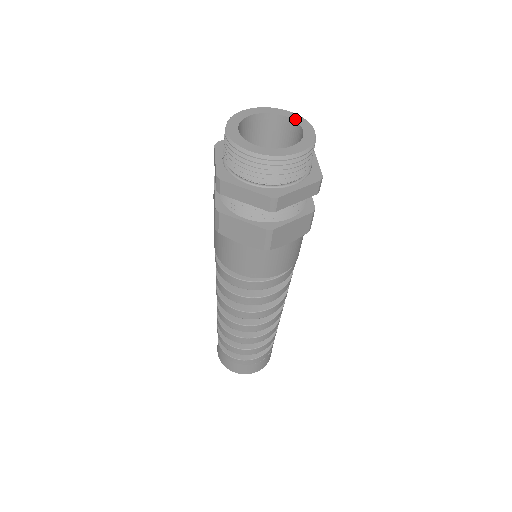
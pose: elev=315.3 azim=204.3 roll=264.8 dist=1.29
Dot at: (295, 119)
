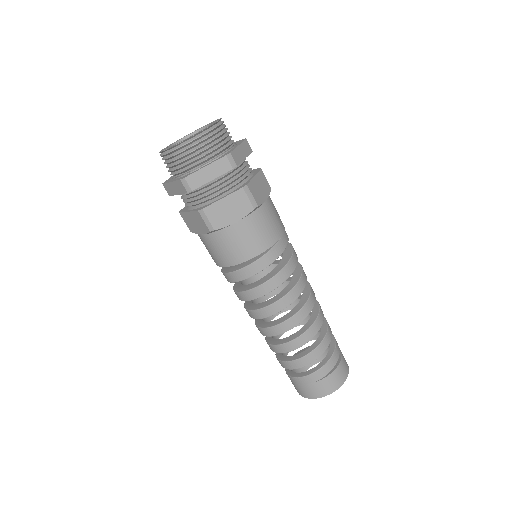
Dot at: occluded
